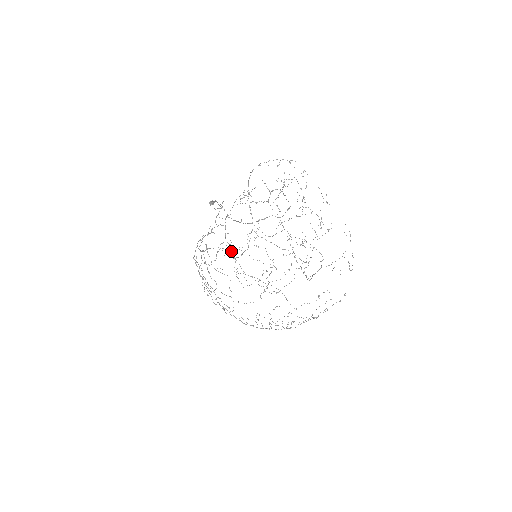
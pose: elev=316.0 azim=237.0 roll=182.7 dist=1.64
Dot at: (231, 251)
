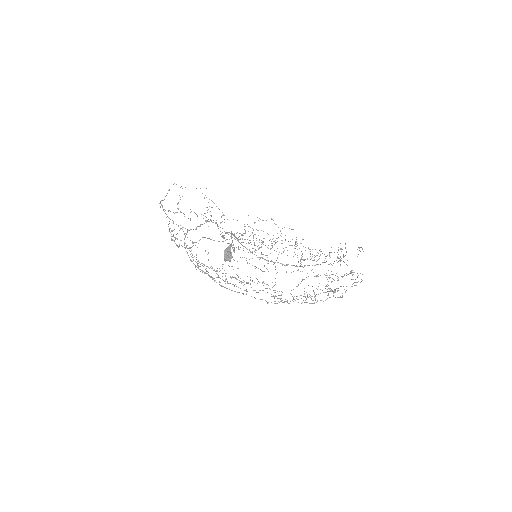
Dot at: occluded
